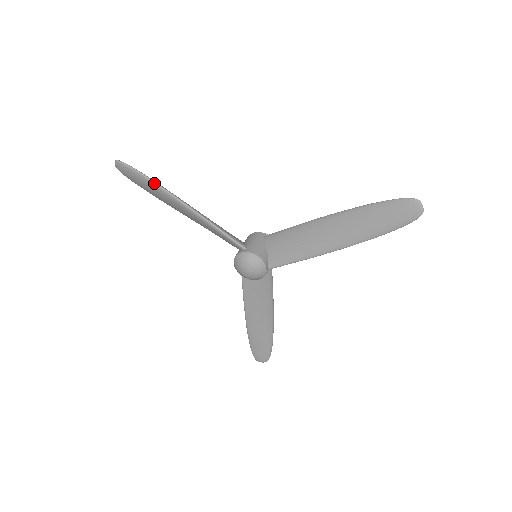
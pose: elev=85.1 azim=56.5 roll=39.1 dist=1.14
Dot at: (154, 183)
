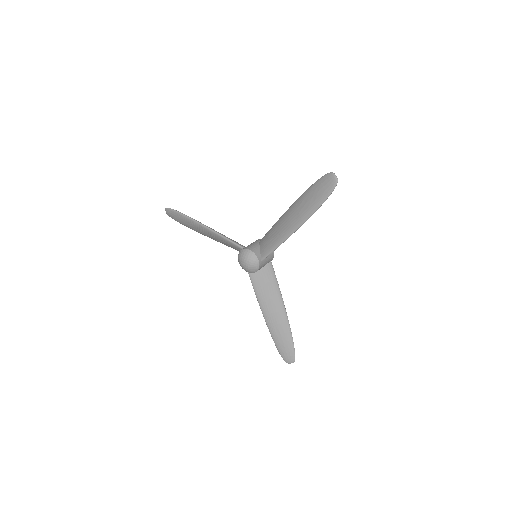
Dot at: (185, 216)
